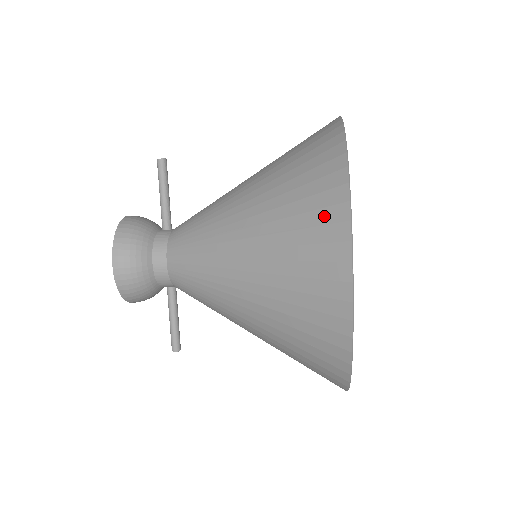
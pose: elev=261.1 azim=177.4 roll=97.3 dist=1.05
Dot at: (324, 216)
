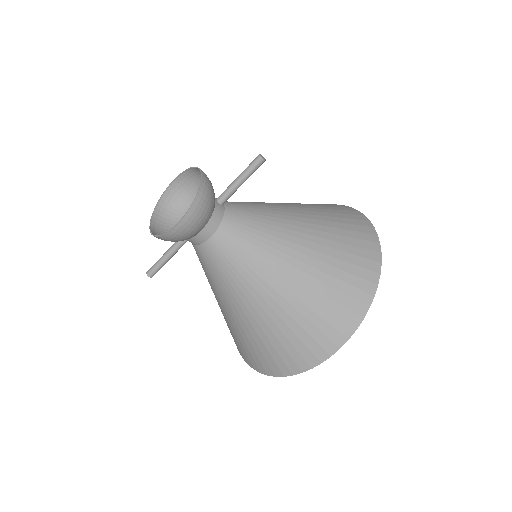
Dot at: (345, 314)
